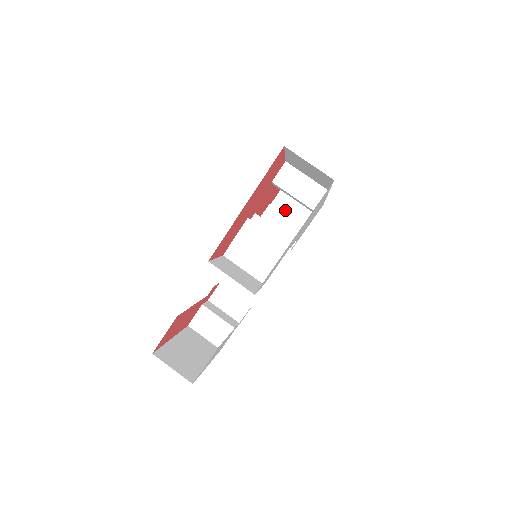
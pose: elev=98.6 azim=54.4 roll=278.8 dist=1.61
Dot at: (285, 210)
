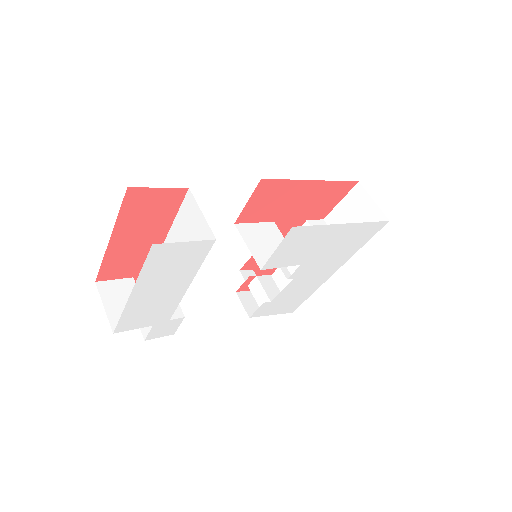
Dot at: occluded
